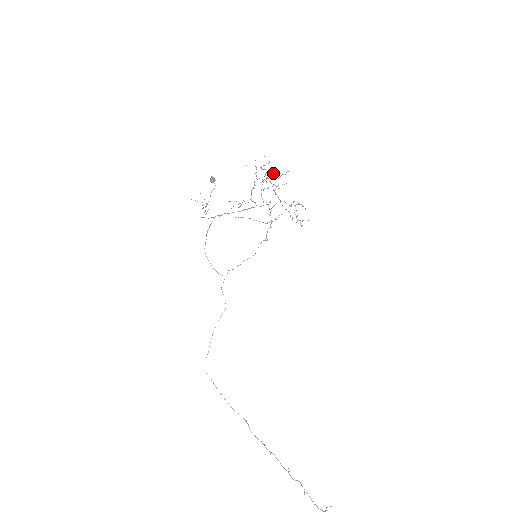
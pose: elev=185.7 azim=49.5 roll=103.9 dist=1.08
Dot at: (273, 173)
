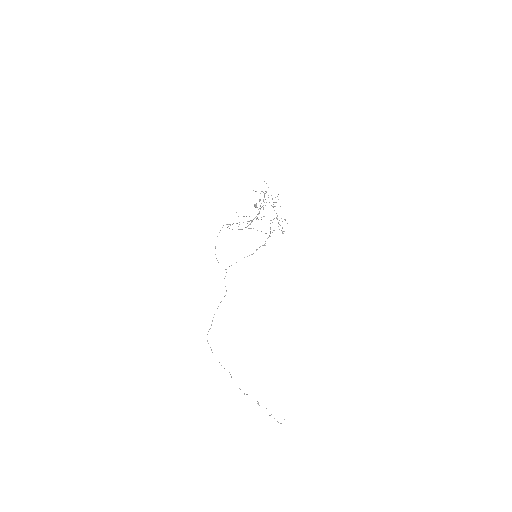
Dot at: occluded
